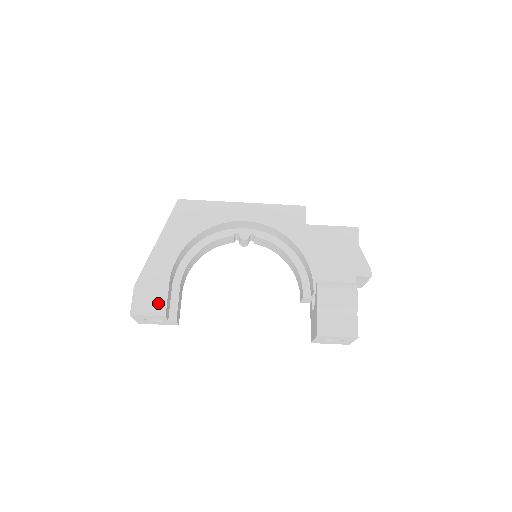
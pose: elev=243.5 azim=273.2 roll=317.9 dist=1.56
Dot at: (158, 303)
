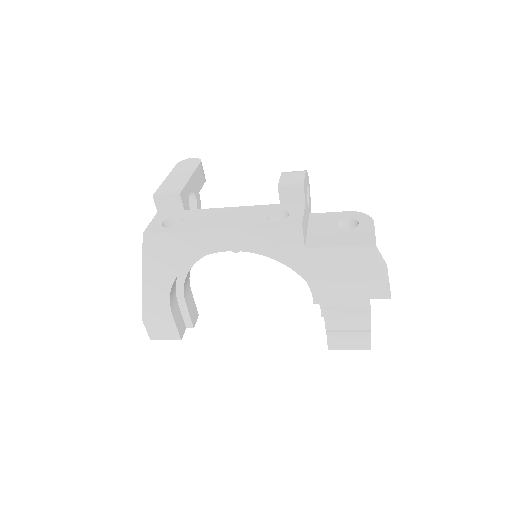
Dot at: (170, 331)
